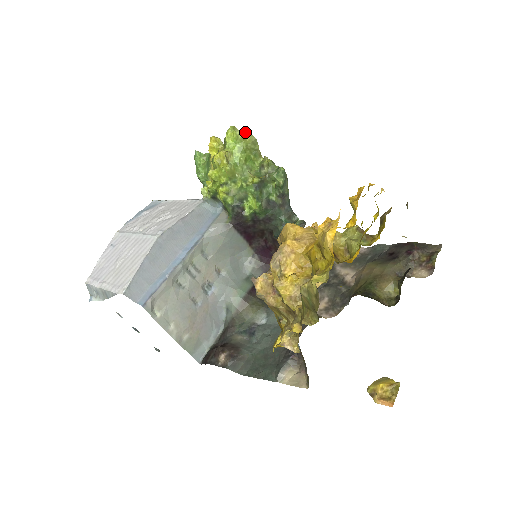
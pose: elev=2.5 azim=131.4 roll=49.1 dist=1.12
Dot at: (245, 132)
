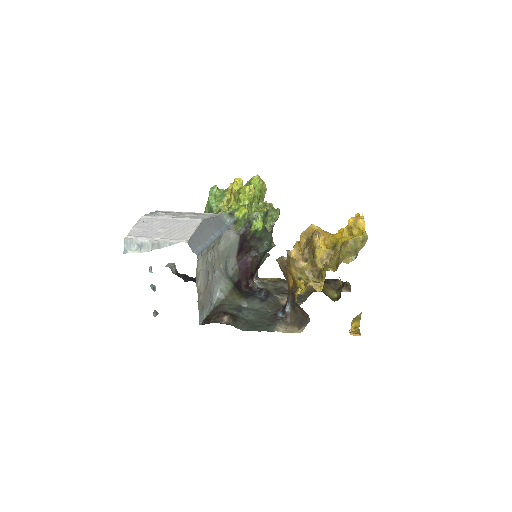
Dot at: (263, 182)
